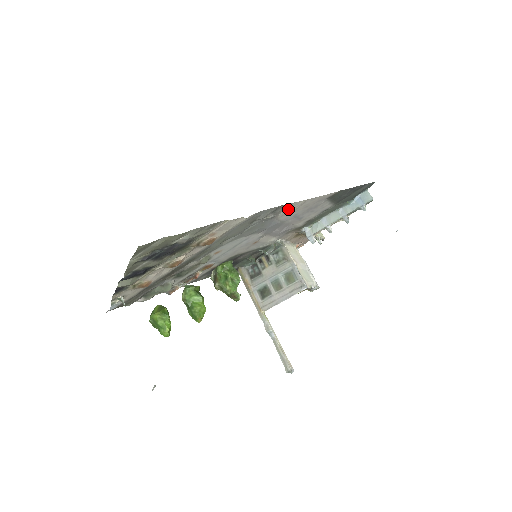
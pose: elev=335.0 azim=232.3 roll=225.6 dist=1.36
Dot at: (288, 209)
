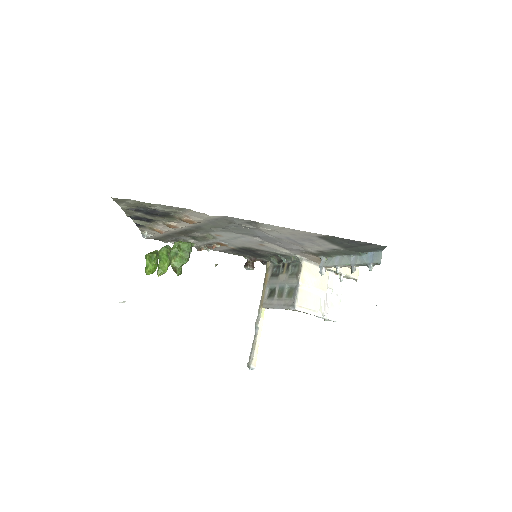
Dot at: (268, 228)
